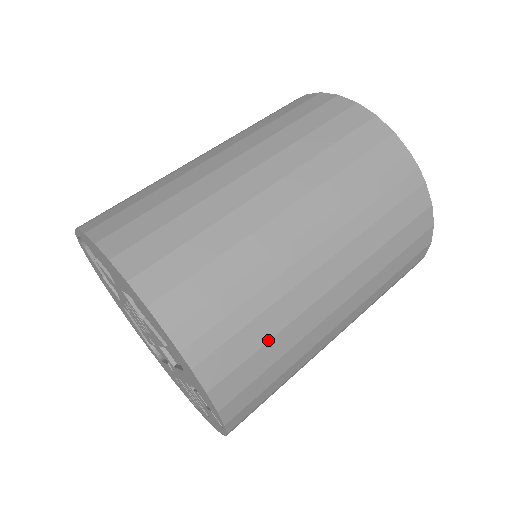
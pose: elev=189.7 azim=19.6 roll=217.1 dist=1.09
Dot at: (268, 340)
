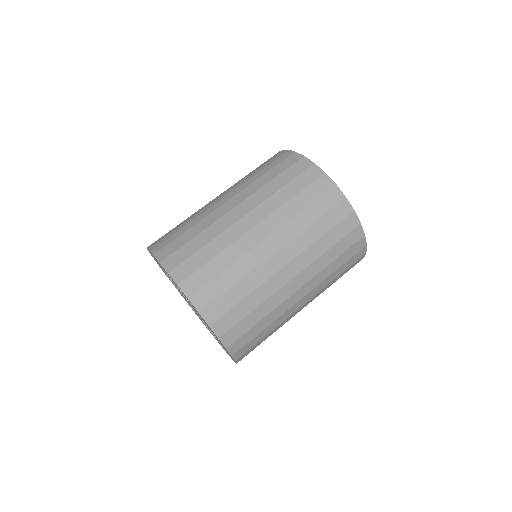
Dot at: (194, 237)
